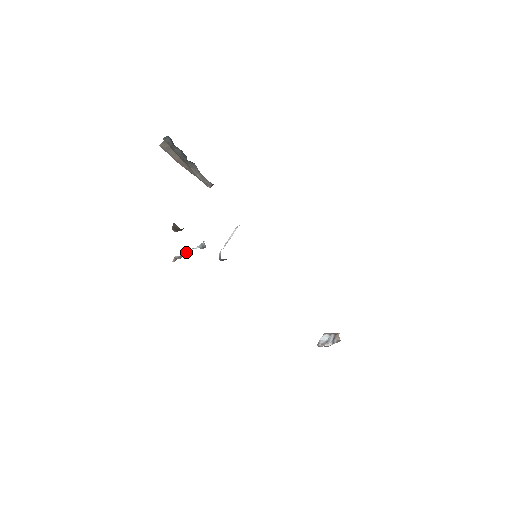
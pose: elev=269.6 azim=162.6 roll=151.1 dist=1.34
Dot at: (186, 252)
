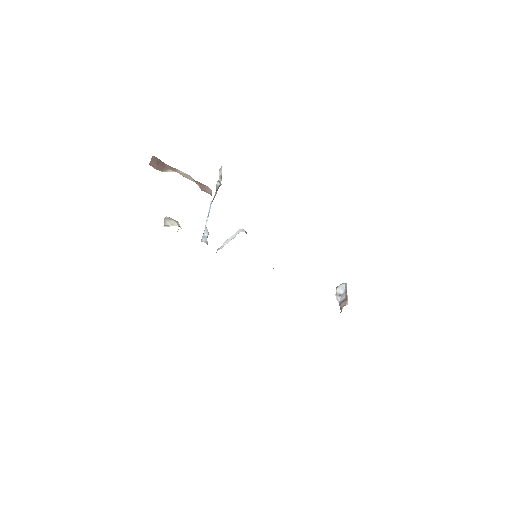
Dot at: (214, 196)
